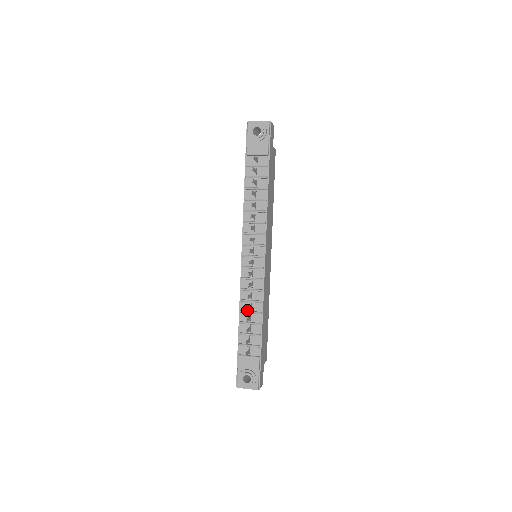
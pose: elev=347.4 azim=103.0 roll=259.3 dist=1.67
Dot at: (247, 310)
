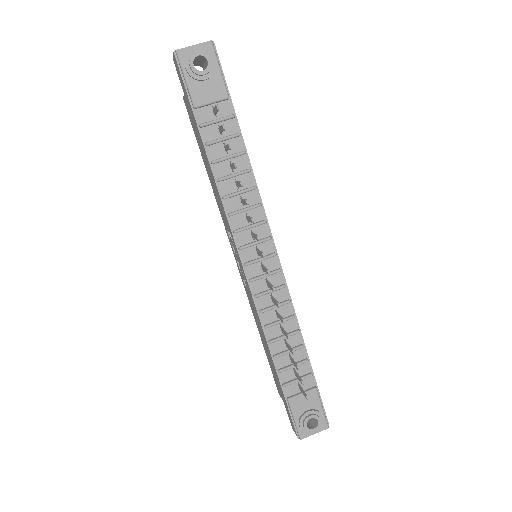
Dot at: occluded
